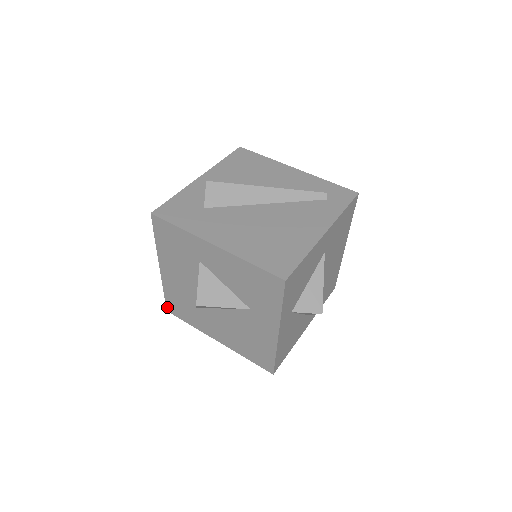
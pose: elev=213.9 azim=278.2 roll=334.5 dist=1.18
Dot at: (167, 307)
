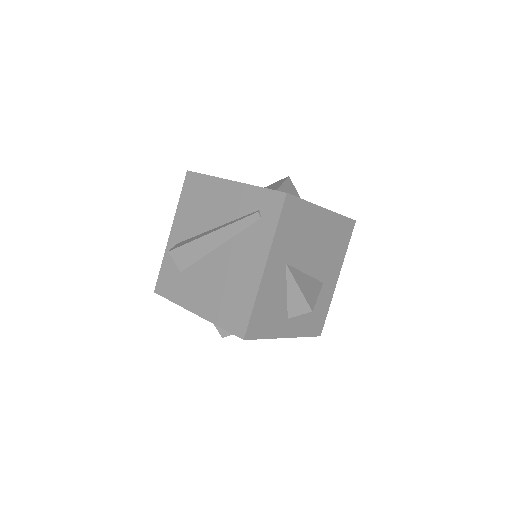
Dot at: occluded
